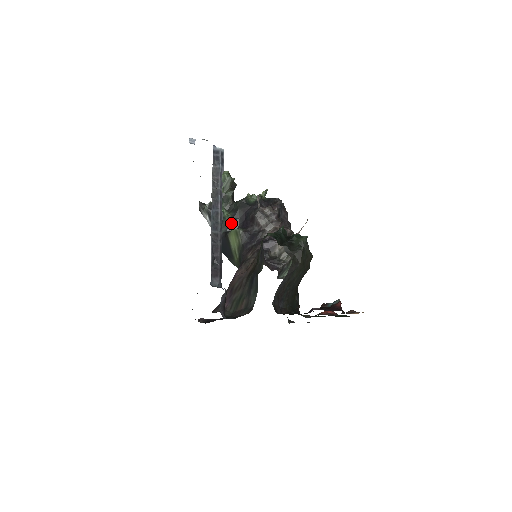
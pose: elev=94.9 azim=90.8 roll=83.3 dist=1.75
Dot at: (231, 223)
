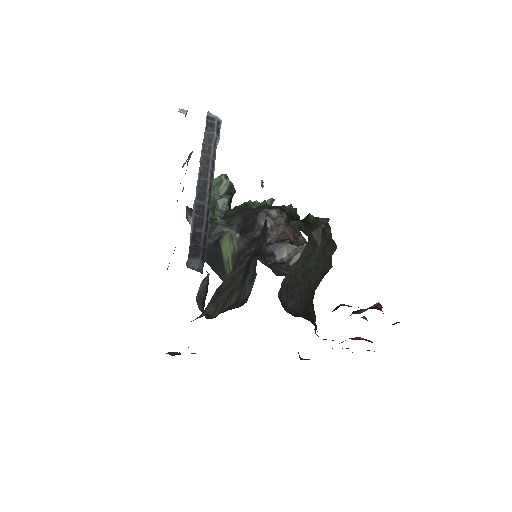
Dot at: (225, 230)
